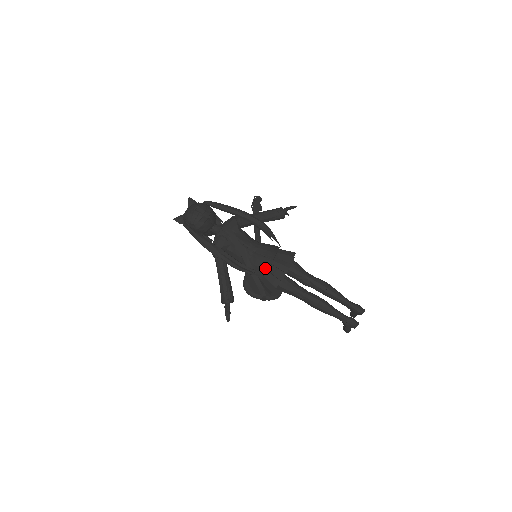
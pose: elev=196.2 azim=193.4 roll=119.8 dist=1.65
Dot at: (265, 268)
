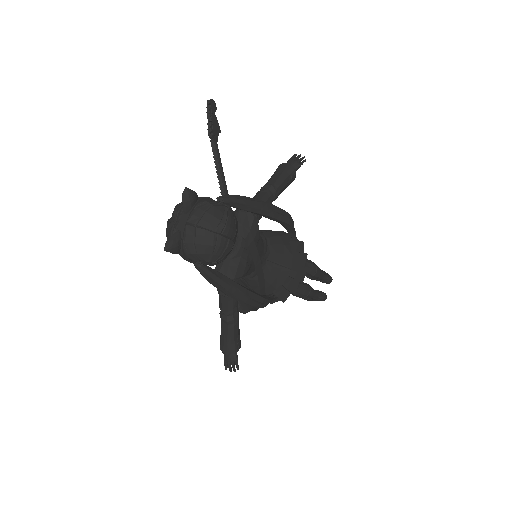
Dot at: (279, 283)
